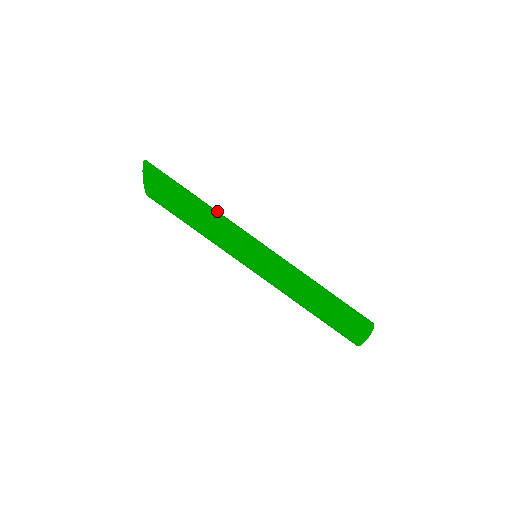
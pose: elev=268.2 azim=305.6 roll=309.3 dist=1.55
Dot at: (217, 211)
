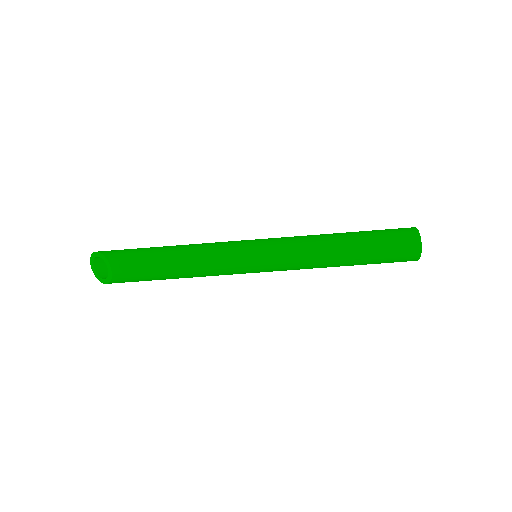
Dot at: occluded
